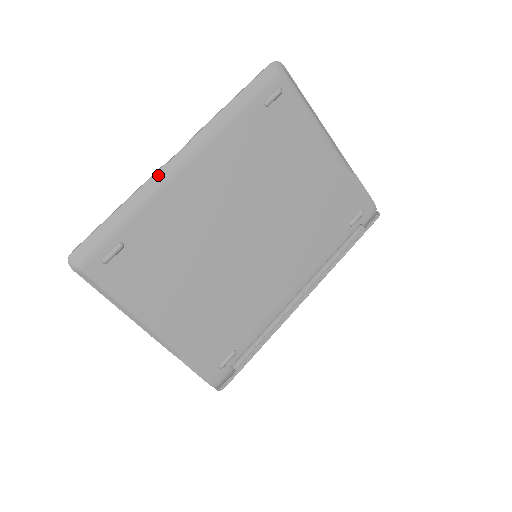
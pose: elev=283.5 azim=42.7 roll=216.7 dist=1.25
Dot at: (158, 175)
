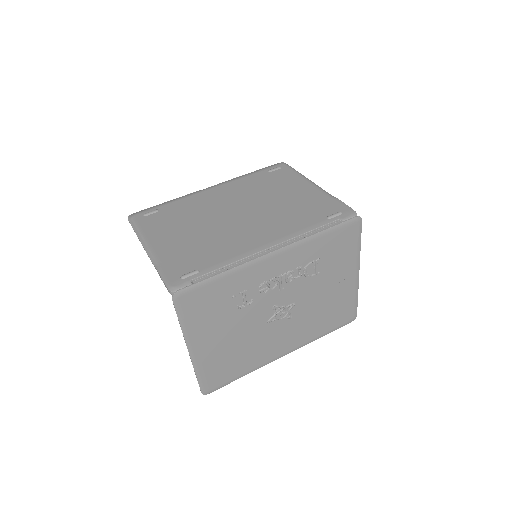
Dot at: (195, 192)
